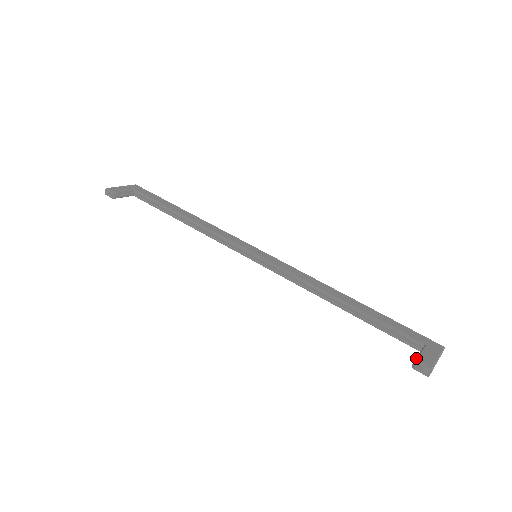
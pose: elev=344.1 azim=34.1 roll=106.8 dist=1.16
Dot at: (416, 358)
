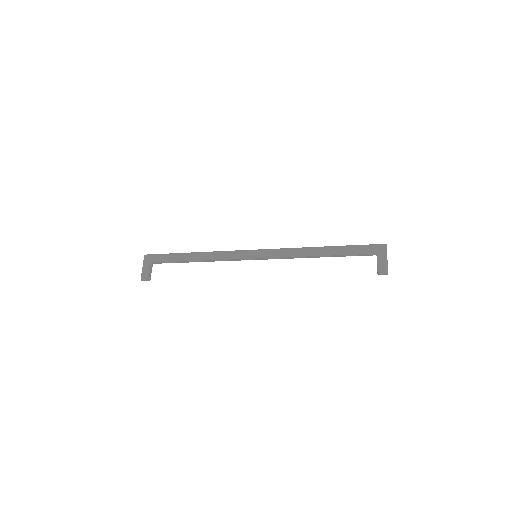
Dot at: (377, 271)
